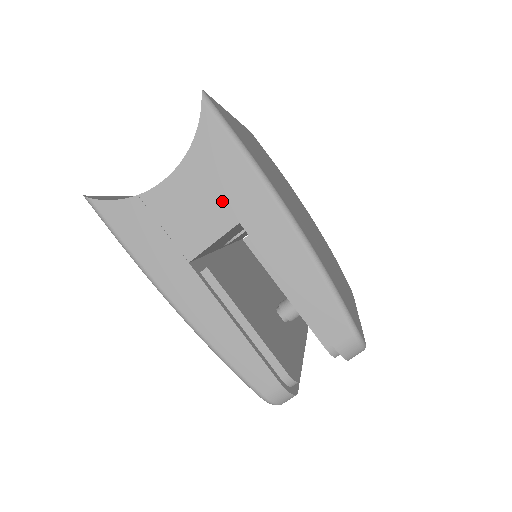
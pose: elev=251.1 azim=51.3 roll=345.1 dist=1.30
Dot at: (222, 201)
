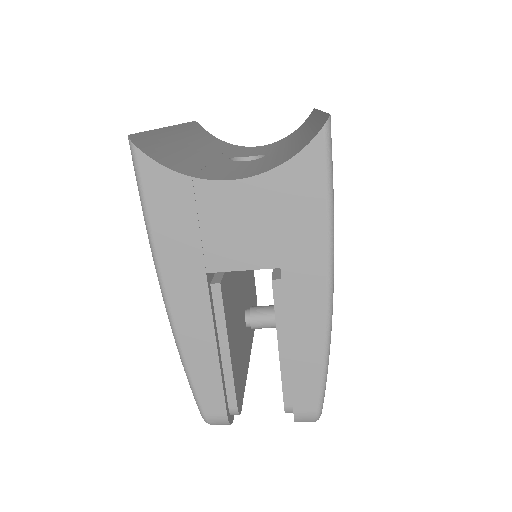
Dot at: (277, 238)
